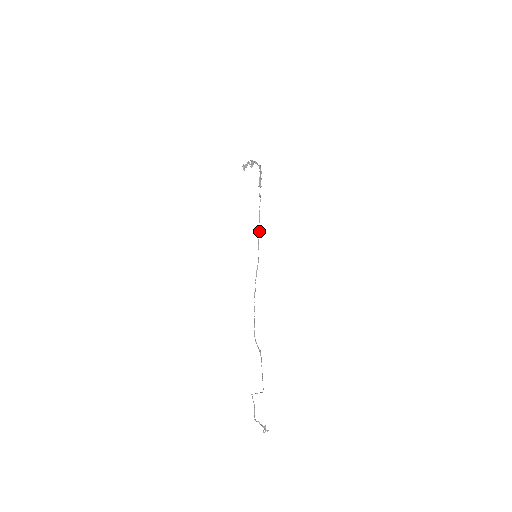
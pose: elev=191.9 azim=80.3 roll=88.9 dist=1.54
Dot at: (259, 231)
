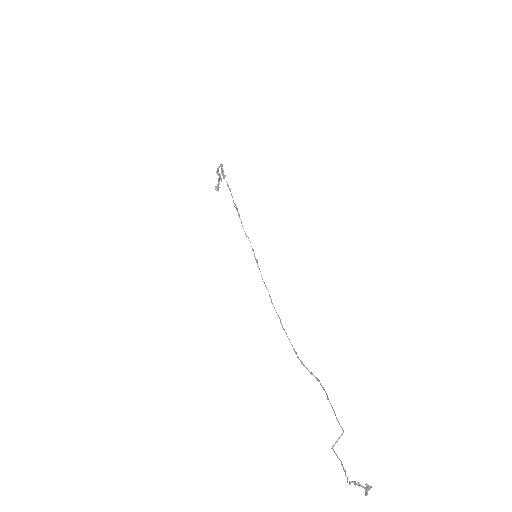
Dot at: (239, 217)
